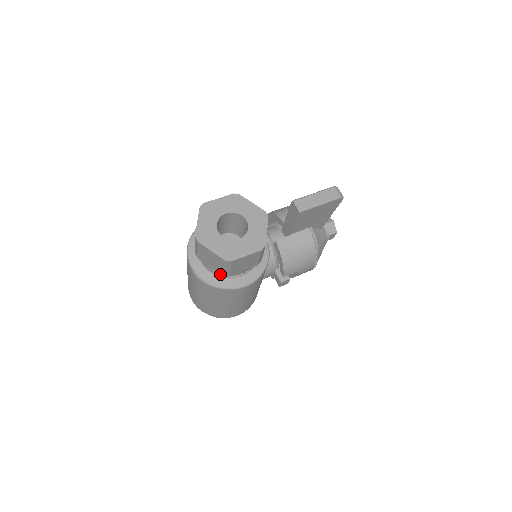
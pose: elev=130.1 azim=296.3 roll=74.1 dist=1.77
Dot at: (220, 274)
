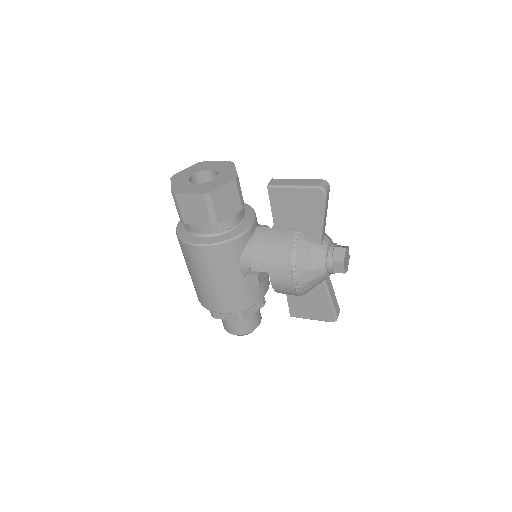
Dot at: (186, 226)
